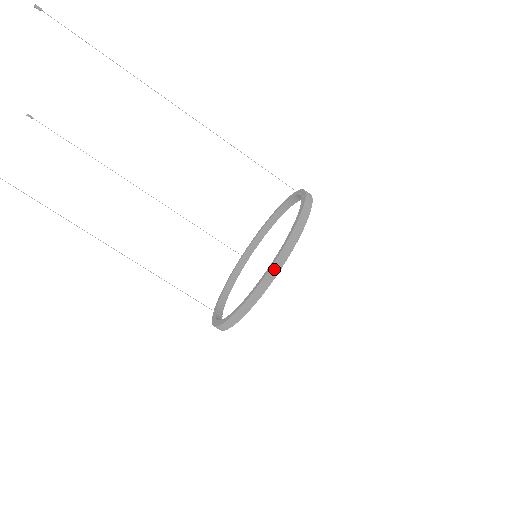
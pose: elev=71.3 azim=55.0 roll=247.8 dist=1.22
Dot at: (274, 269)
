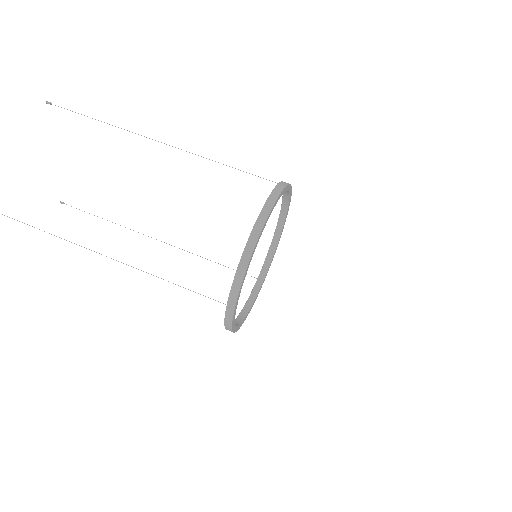
Dot at: (254, 235)
